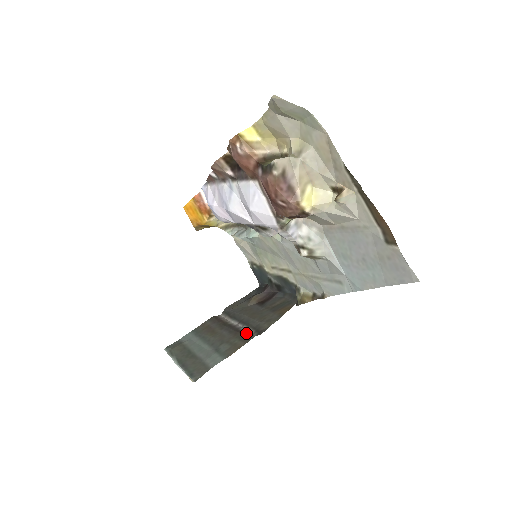
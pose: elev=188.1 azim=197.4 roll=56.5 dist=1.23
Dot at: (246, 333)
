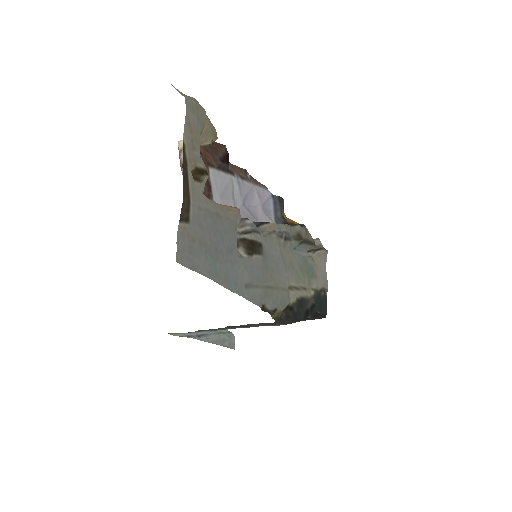
Dot at: occluded
